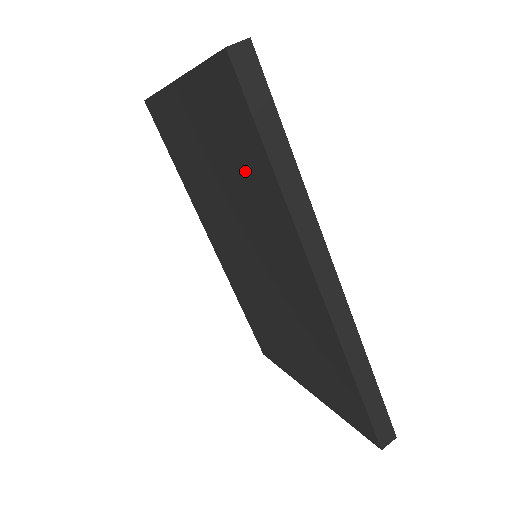
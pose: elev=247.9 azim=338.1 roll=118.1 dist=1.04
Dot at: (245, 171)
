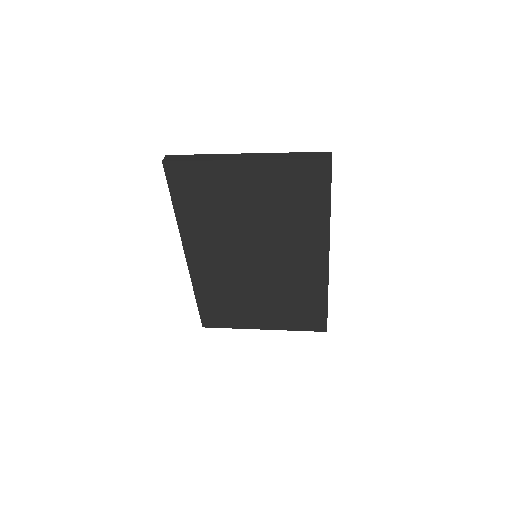
Dot at: (298, 210)
